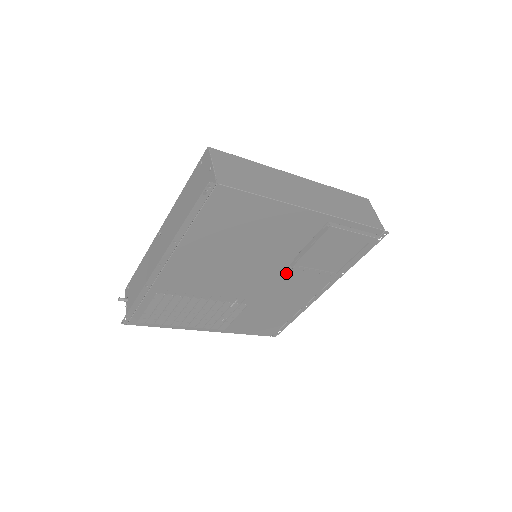
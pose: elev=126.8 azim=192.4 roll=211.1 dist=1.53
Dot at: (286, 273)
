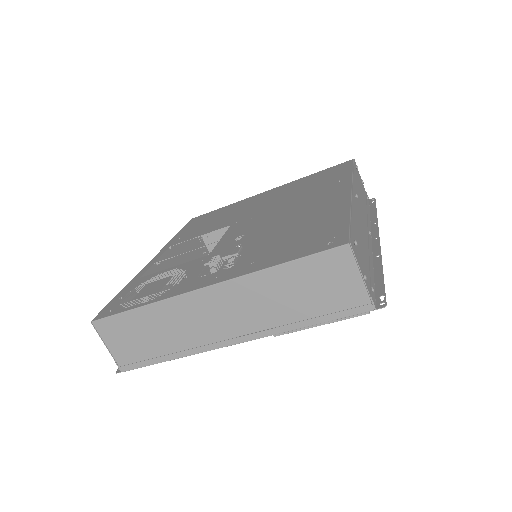
Dot at: occluded
